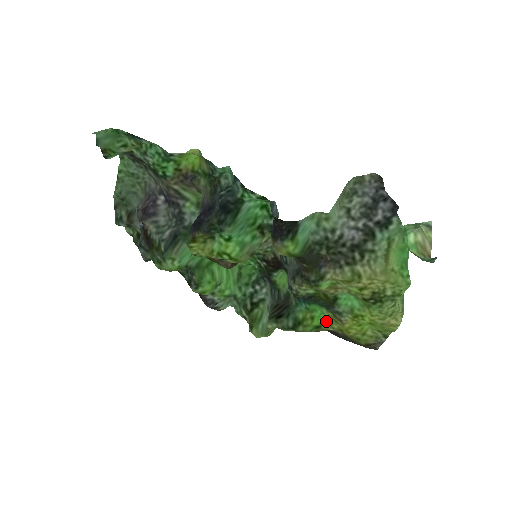
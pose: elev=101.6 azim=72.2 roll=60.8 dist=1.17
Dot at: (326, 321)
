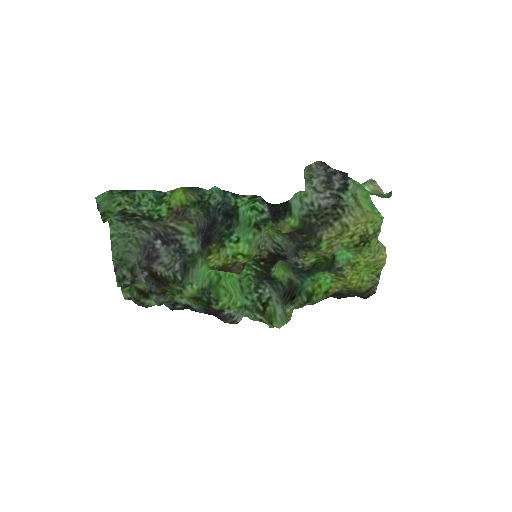
Dot at: (331, 284)
